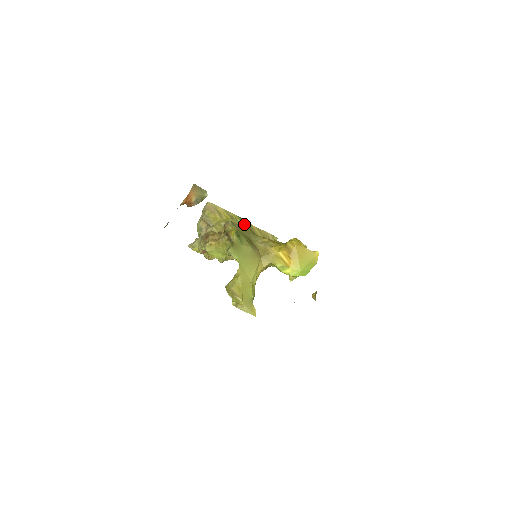
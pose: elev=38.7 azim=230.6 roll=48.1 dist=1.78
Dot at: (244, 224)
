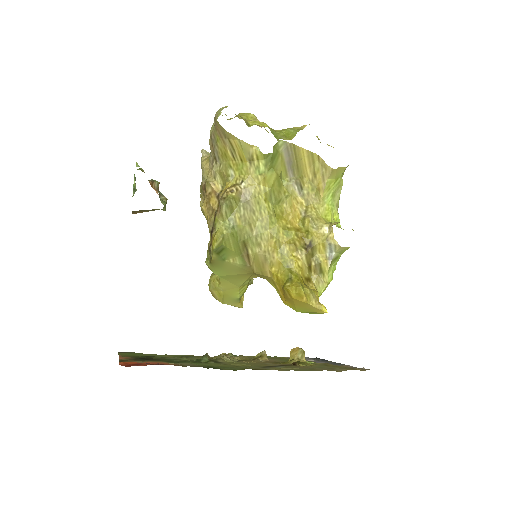
Dot at: (265, 181)
